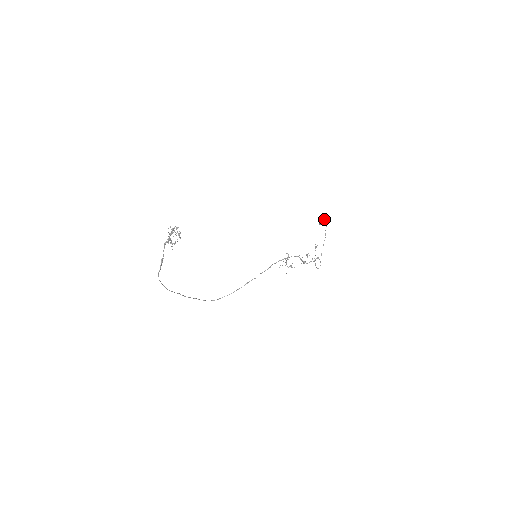
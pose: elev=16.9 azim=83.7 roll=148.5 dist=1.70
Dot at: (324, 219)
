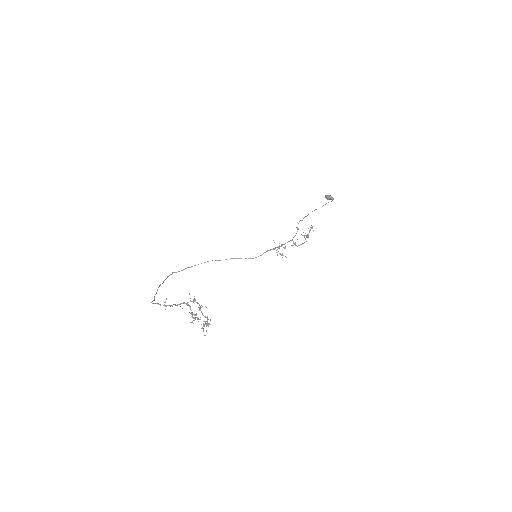
Dot at: (333, 198)
